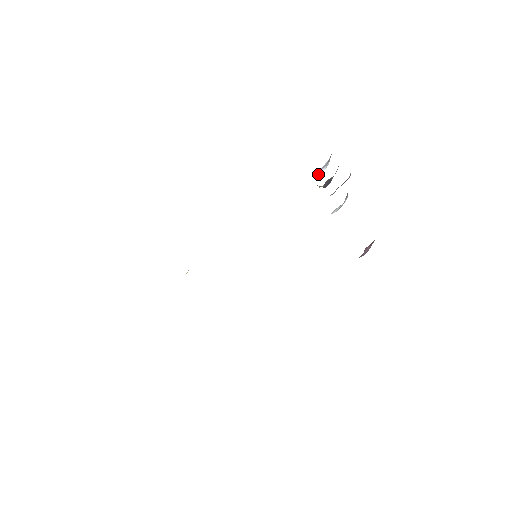
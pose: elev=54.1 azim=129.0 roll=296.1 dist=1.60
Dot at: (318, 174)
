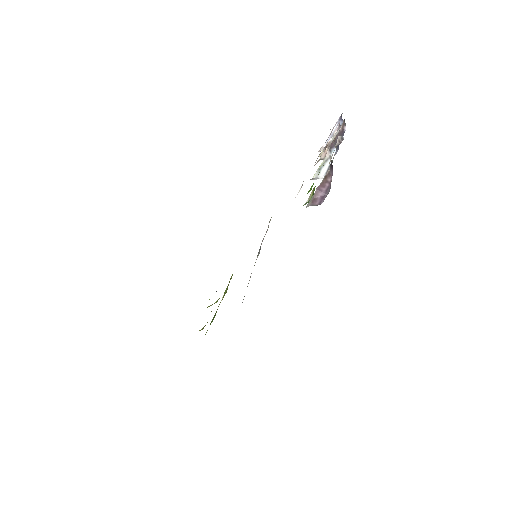
Dot at: occluded
